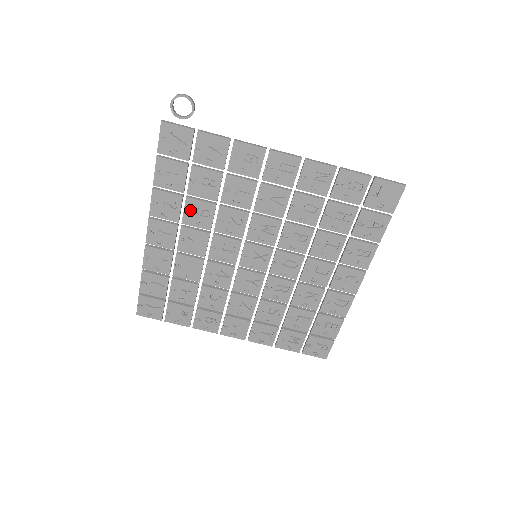
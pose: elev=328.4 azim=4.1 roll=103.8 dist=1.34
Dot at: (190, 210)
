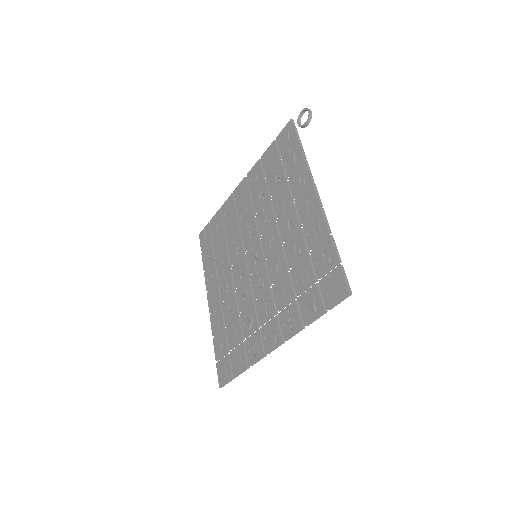
Dot at: (259, 189)
